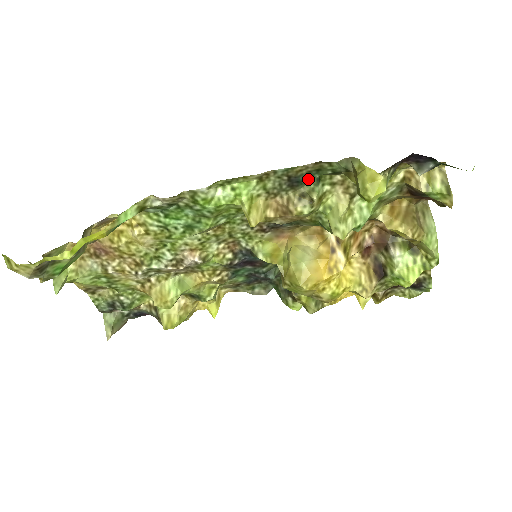
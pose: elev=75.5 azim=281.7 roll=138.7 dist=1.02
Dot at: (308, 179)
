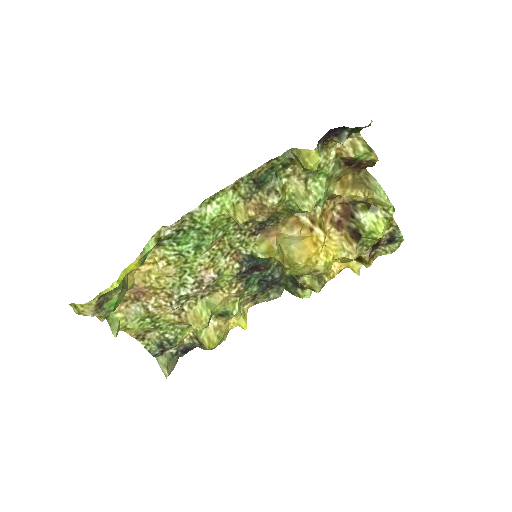
Dot at: (268, 178)
